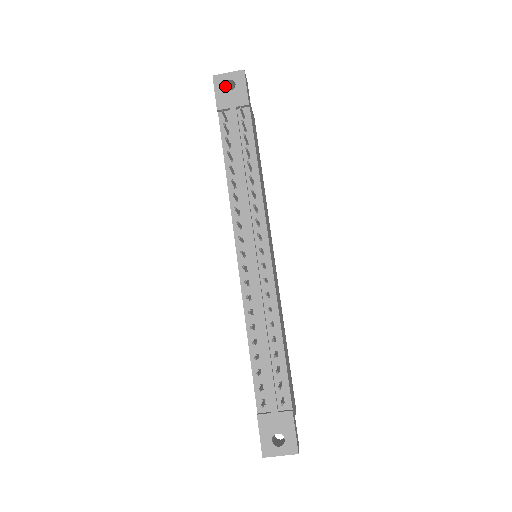
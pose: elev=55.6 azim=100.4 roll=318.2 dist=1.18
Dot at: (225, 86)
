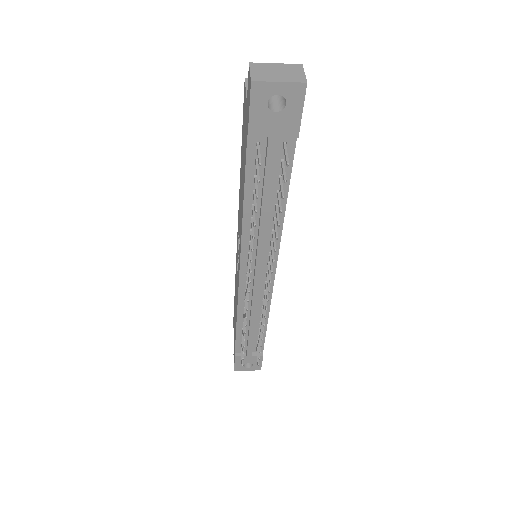
Dot at: (267, 95)
